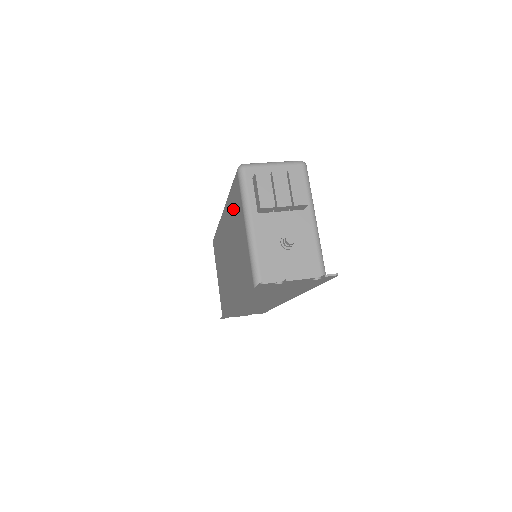
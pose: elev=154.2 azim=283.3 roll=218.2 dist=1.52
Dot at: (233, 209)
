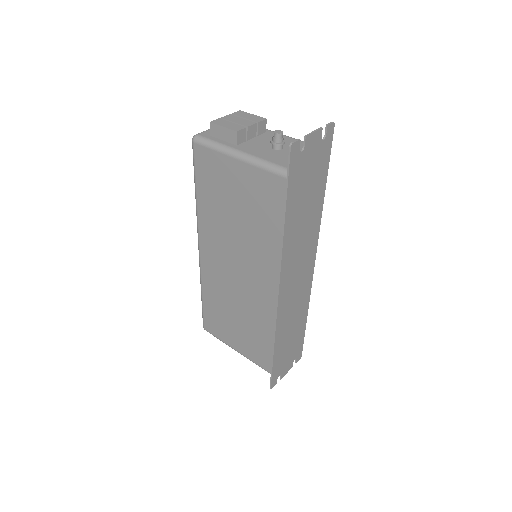
Dot at: (211, 193)
